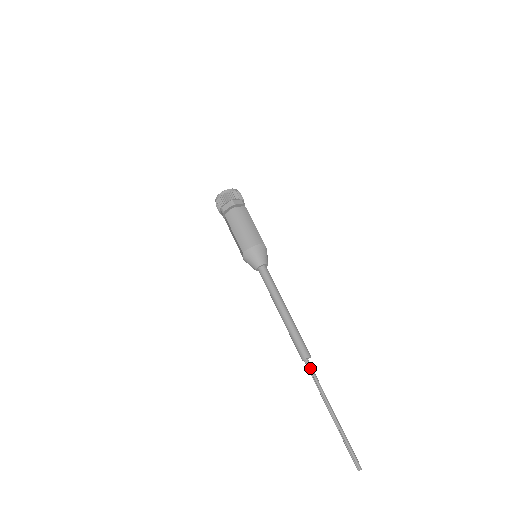
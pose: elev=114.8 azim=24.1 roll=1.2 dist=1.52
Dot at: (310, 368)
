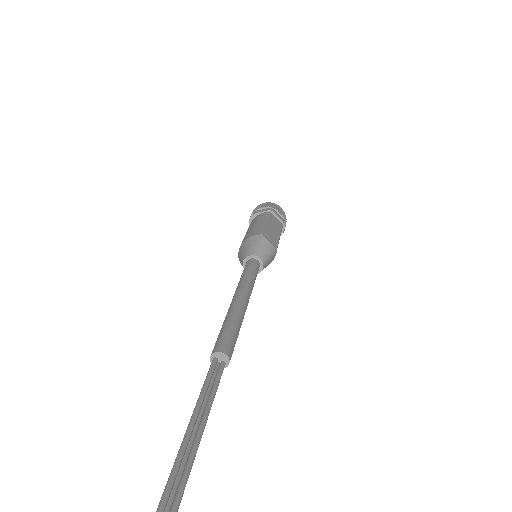
Dot at: (208, 371)
